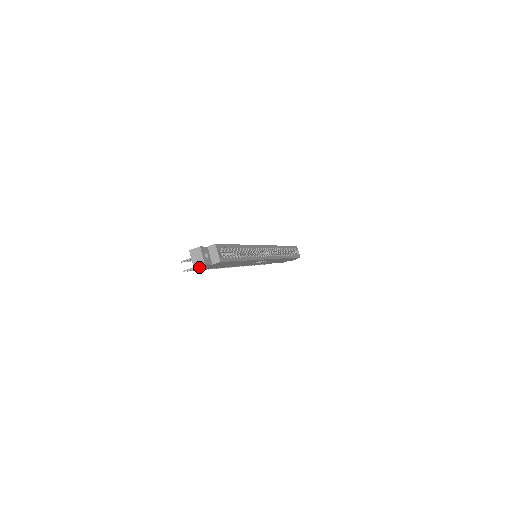
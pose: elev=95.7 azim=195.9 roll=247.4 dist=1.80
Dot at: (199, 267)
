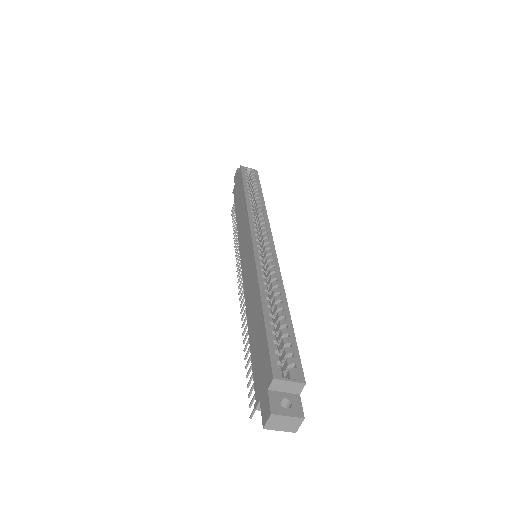
Dot at: (297, 423)
